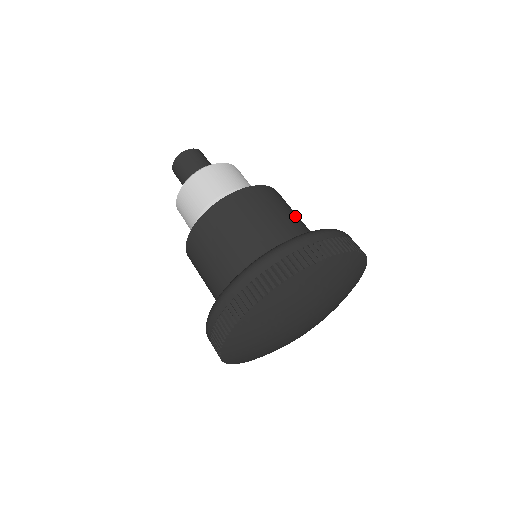
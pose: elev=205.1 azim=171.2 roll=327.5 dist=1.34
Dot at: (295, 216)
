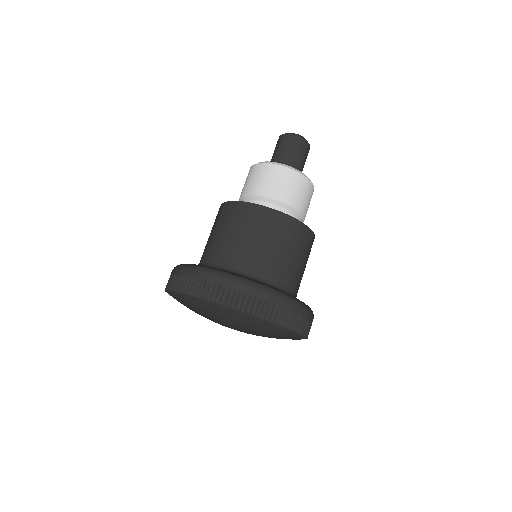
Dot at: occluded
